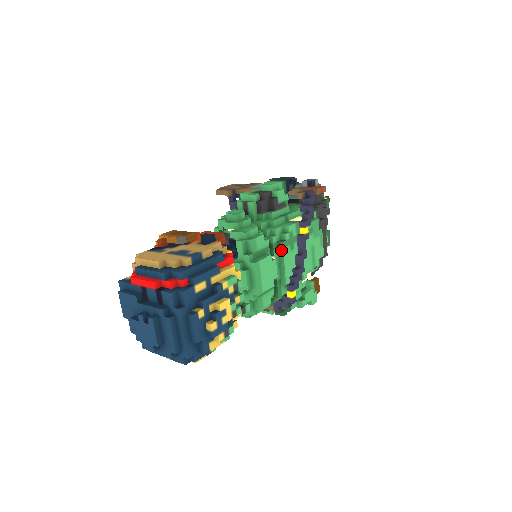
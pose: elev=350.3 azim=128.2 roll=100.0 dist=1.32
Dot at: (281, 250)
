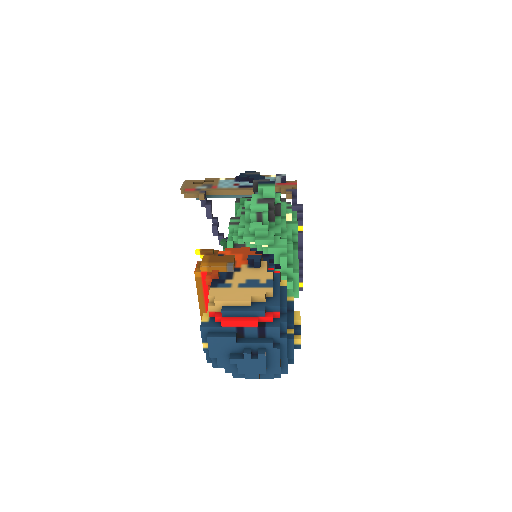
Dot at: (296, 251)
